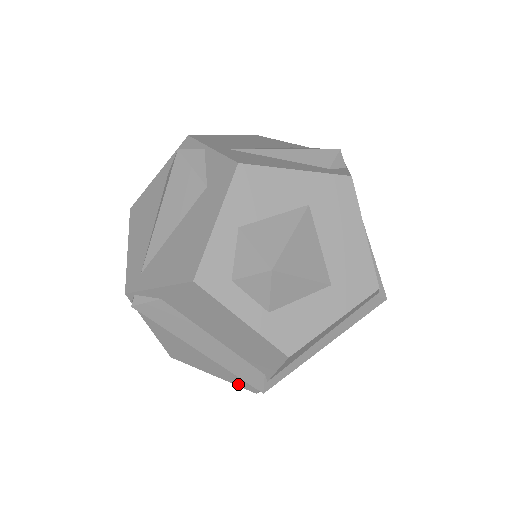
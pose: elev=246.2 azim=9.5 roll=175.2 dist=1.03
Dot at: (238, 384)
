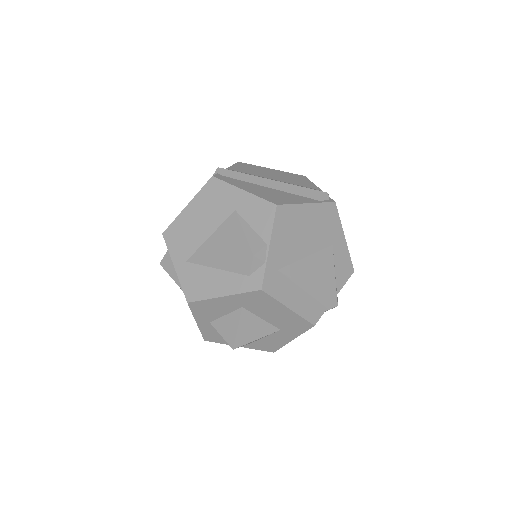
Dot at: occluded
